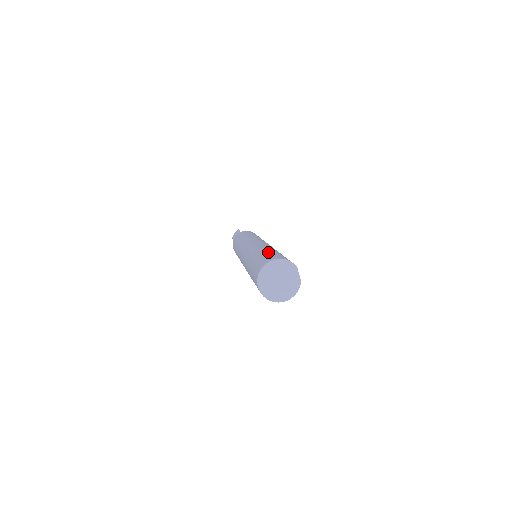
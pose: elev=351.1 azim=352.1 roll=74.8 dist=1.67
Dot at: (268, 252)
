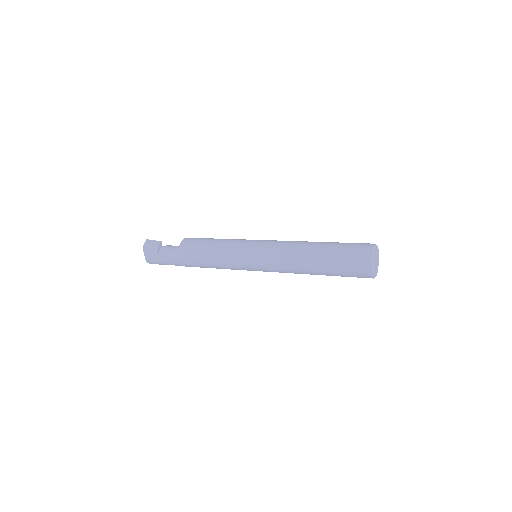
Dot at: (340, 243)
